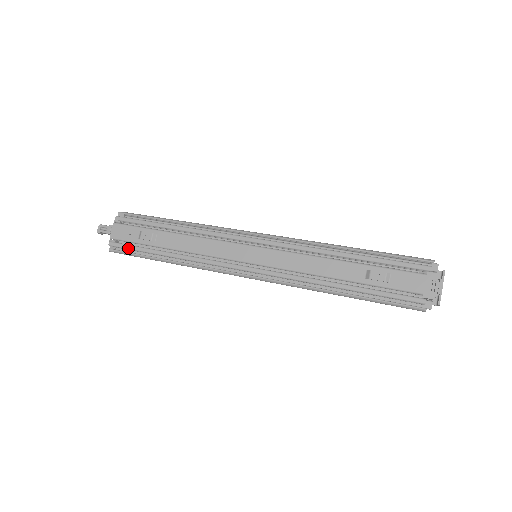
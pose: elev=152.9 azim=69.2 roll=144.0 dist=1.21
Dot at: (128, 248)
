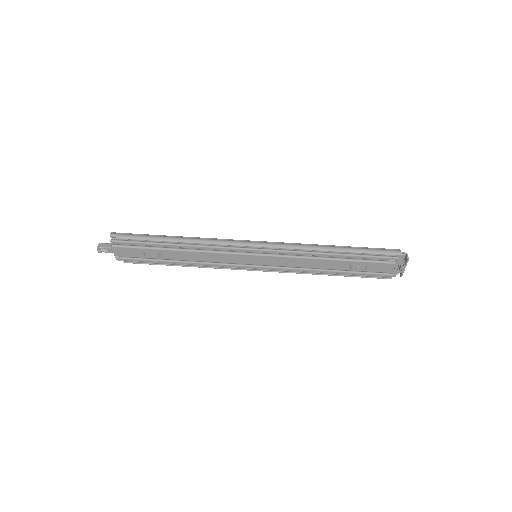
Dot at: occluded
